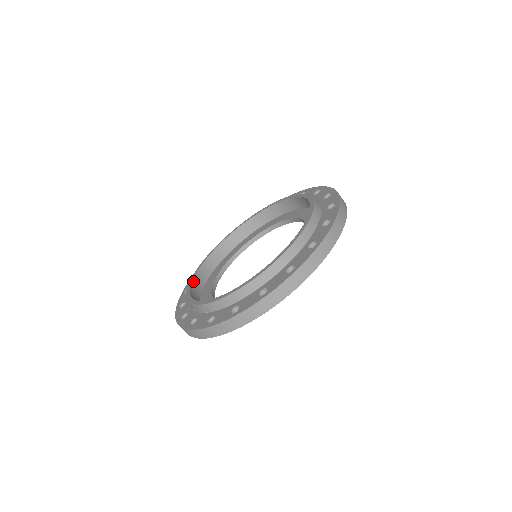
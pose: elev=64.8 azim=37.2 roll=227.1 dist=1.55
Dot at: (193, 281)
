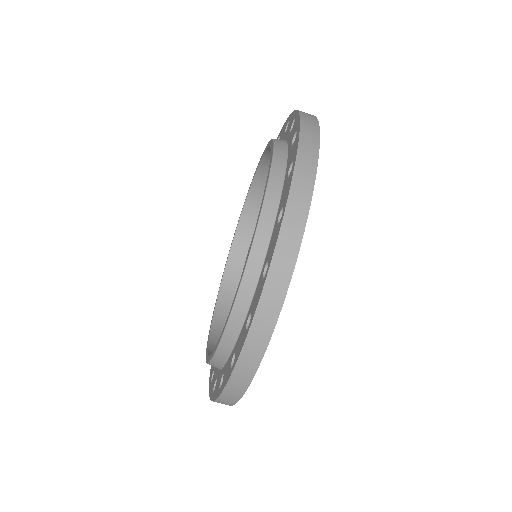
Dot at: (213, 321)
